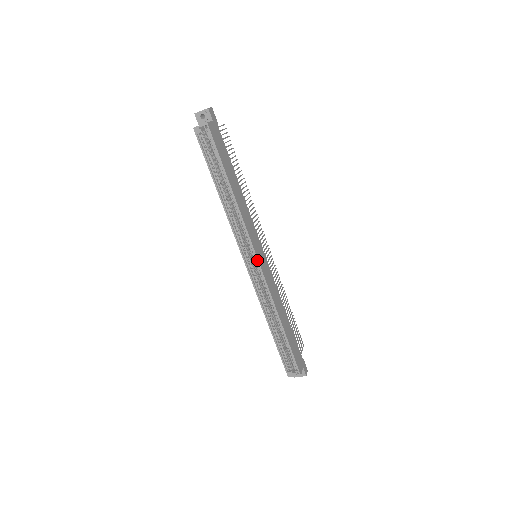
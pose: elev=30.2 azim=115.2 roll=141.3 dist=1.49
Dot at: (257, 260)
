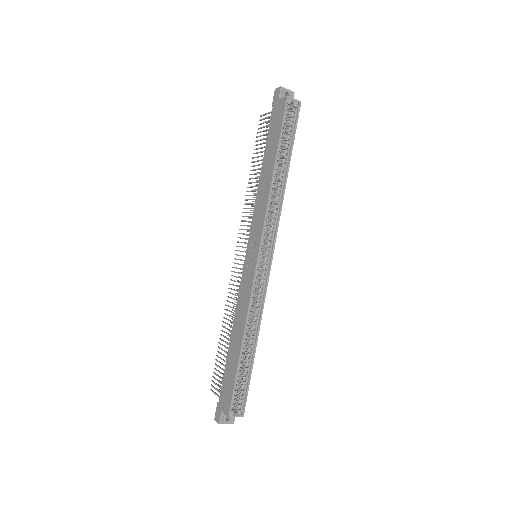
Dot at: (272, 257)
